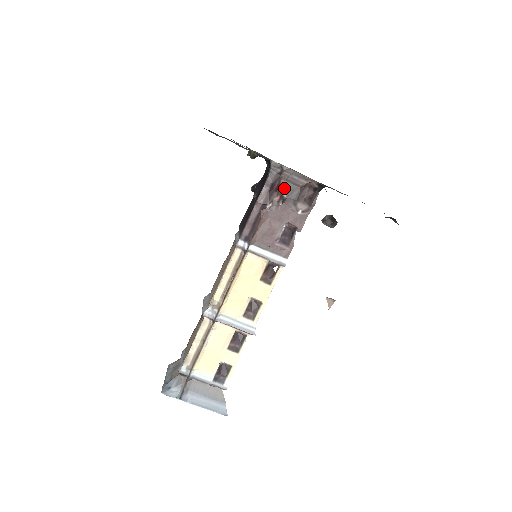
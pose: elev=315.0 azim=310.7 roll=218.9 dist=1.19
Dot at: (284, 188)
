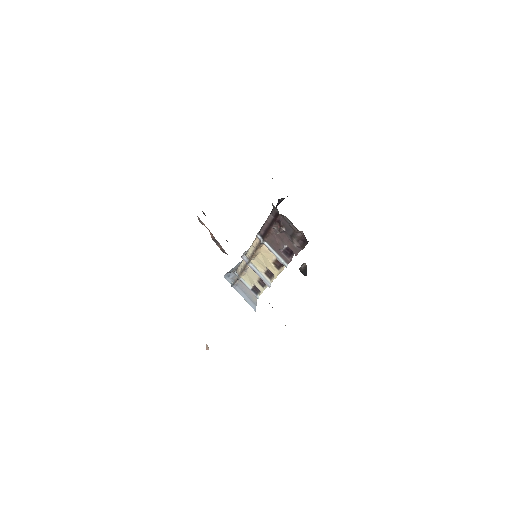
Dot at: (283, 224)
